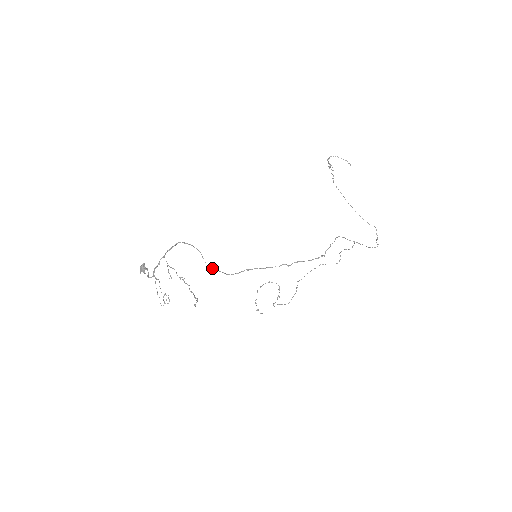
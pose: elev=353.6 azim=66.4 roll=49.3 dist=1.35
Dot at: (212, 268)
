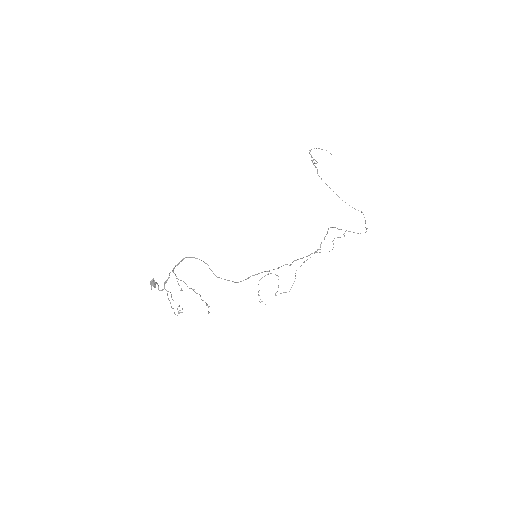
Dot at: occluded
